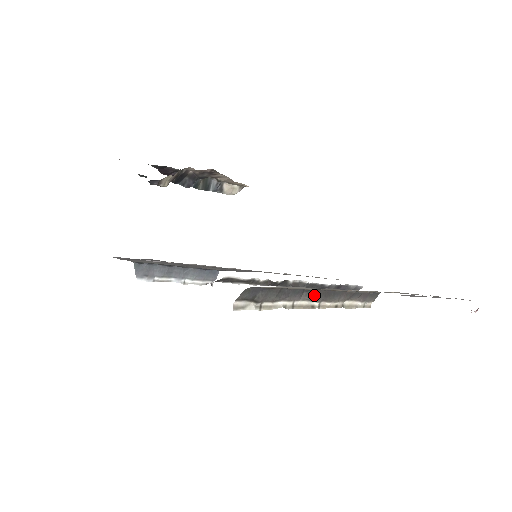
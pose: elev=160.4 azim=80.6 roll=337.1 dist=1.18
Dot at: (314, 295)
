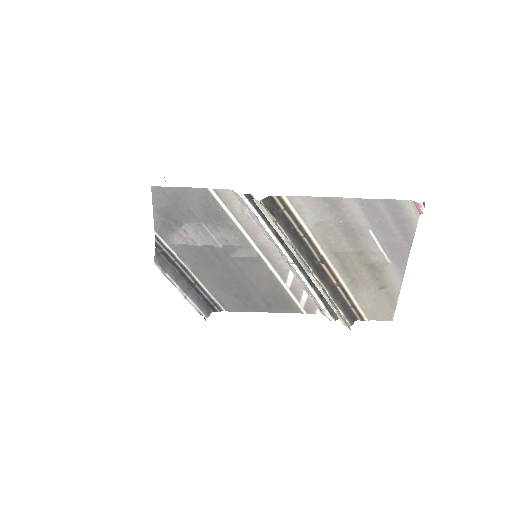
Dot at: (308, 259)
